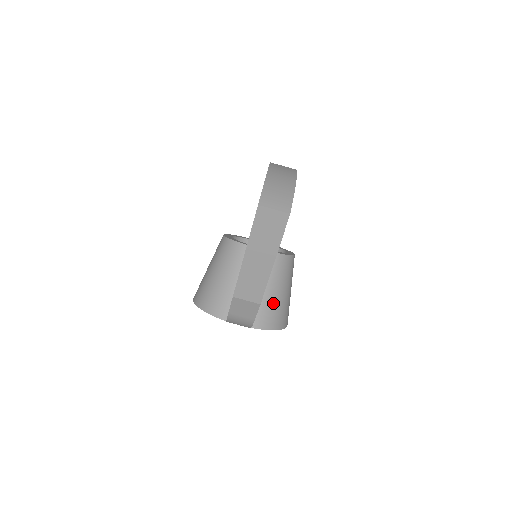
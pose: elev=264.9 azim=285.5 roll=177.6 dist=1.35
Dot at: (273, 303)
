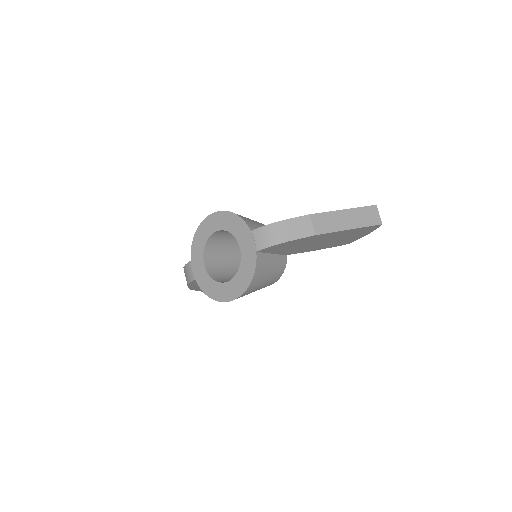
Dot at: (267, 269)
